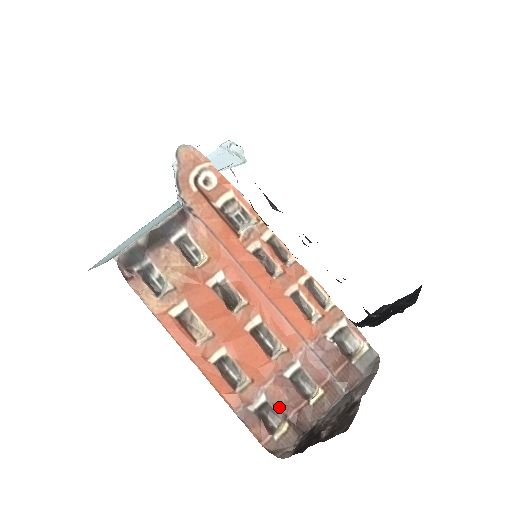
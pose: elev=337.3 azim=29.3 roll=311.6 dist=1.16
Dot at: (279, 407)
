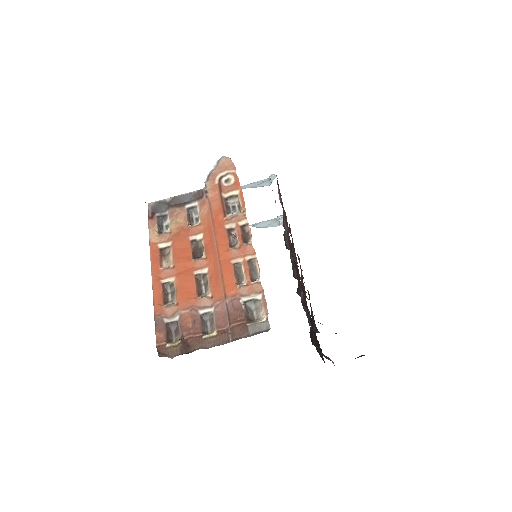
Dot at: (182, 329)
